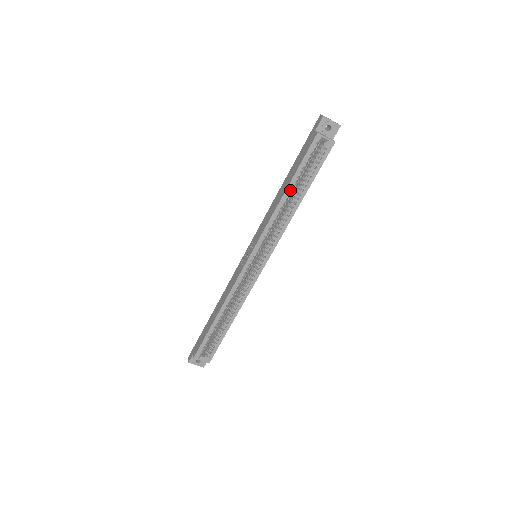
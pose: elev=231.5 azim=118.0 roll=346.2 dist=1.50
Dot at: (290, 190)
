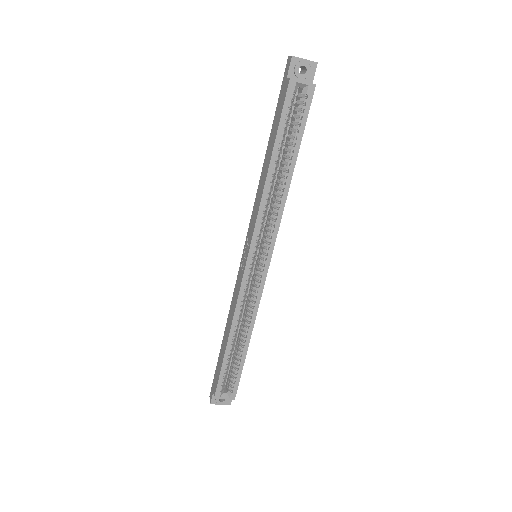
Dot at: (275, 162)
